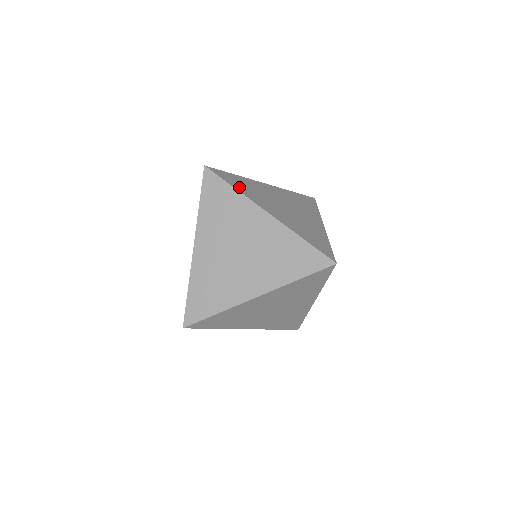
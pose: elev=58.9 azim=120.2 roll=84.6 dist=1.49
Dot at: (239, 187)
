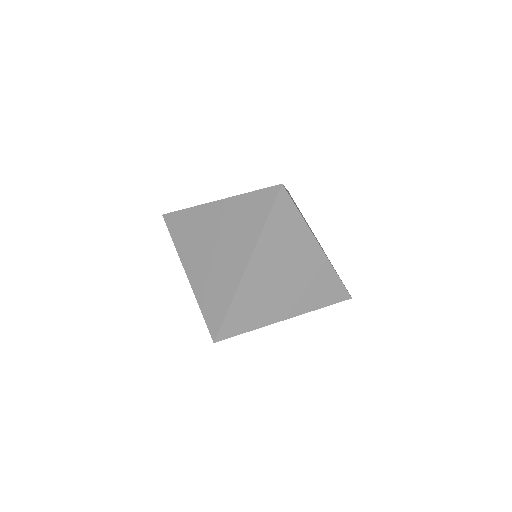
Dot at: occluded
